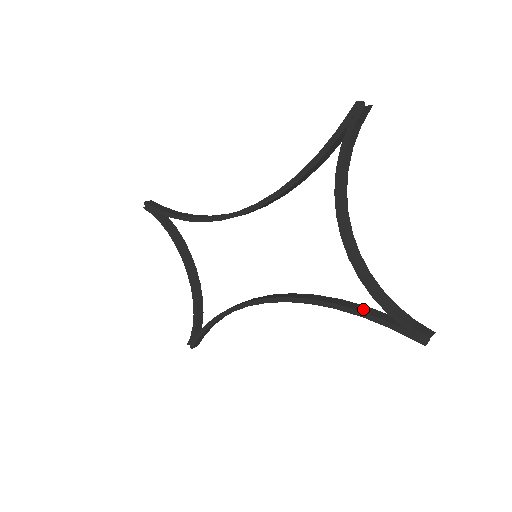
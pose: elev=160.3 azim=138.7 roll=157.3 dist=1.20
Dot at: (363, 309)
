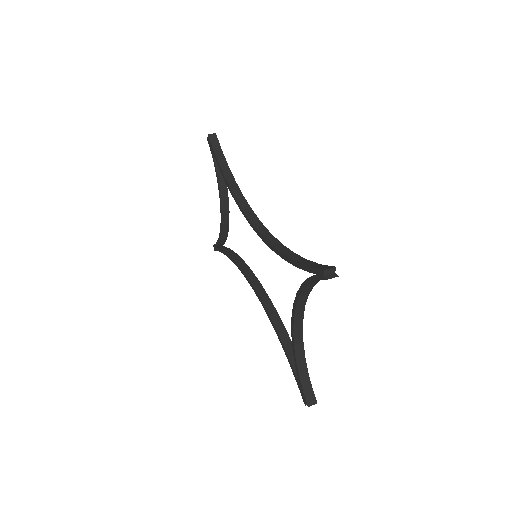
Dot at: (291, 354)
